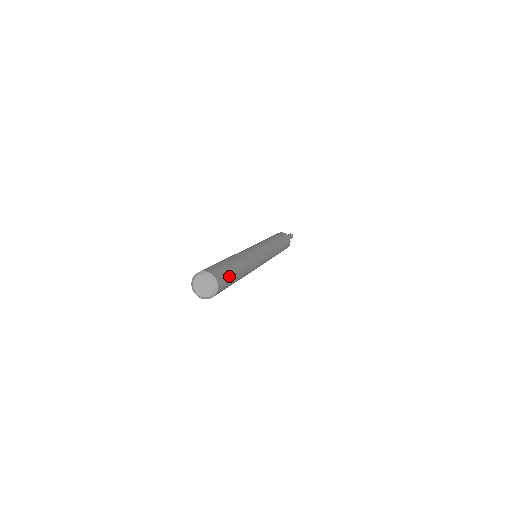
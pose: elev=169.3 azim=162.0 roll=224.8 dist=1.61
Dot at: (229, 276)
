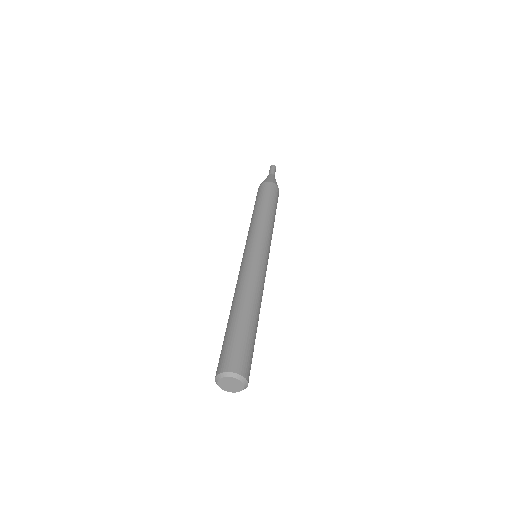
Dot at: occluded
